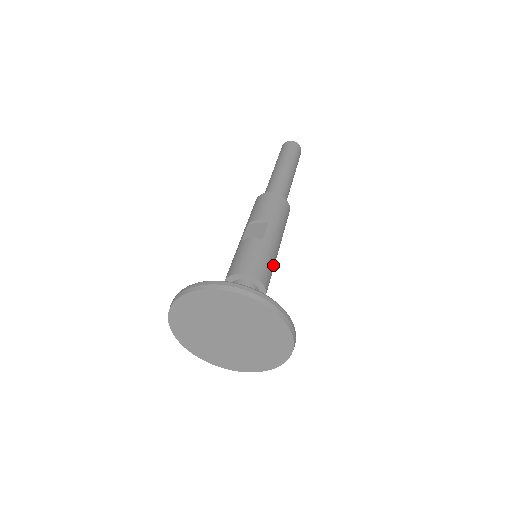
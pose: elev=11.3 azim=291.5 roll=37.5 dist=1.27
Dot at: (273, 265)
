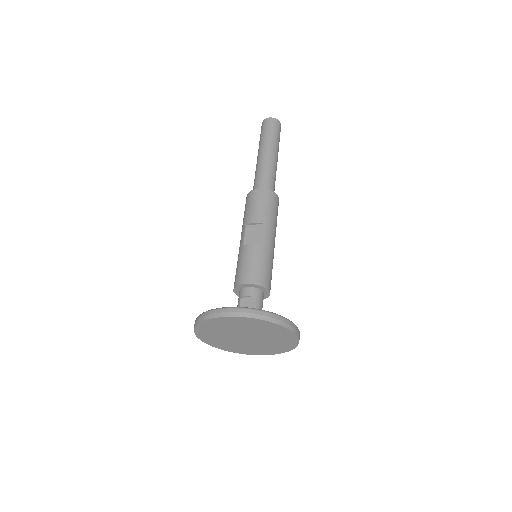
Dot at: (272, 266)
